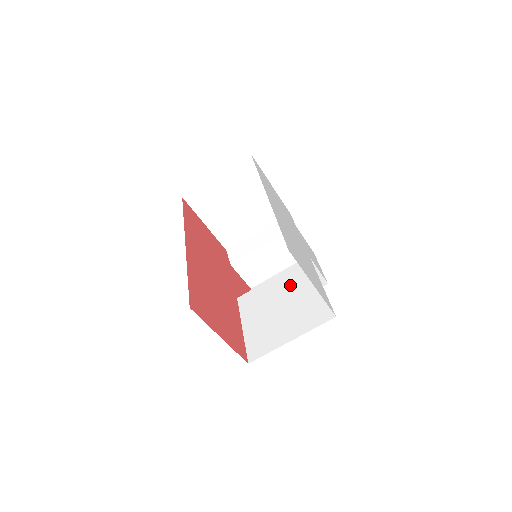
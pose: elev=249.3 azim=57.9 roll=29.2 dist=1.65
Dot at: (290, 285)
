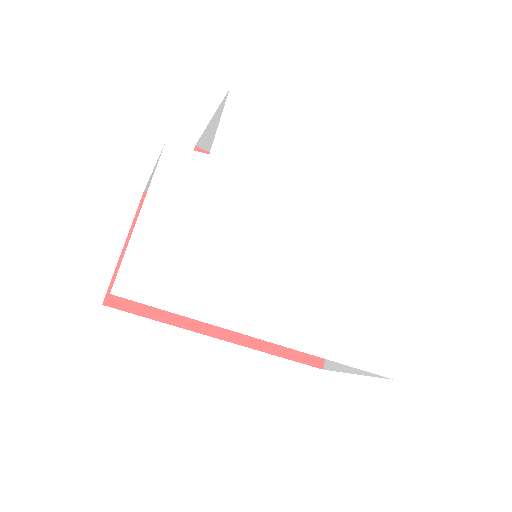
Dot at: occluded
